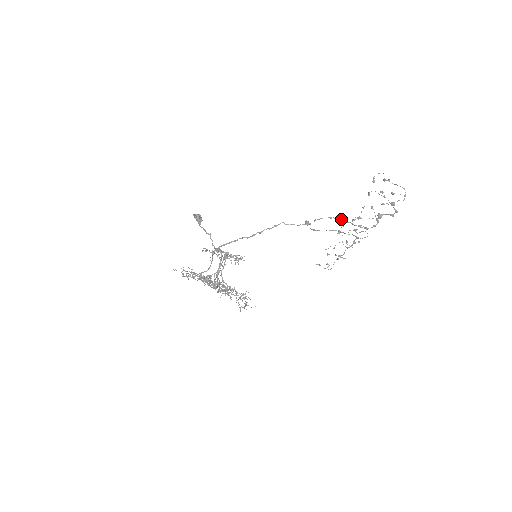
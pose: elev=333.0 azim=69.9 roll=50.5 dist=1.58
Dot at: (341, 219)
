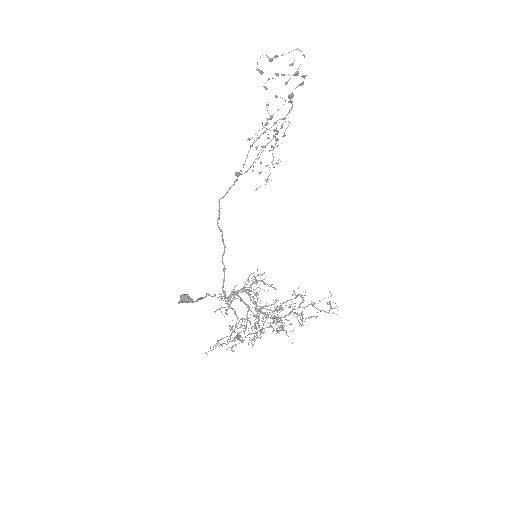
Dot at: (259, 136)
